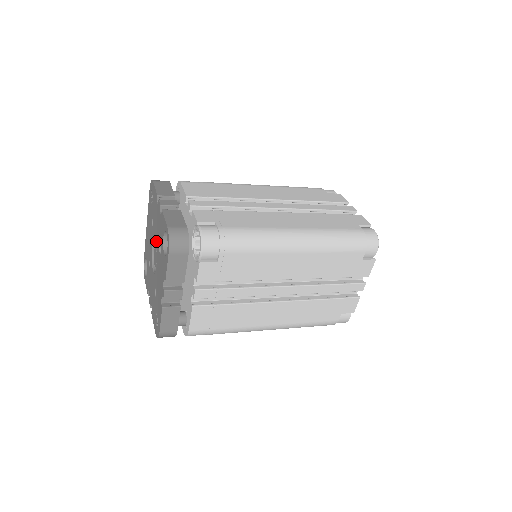
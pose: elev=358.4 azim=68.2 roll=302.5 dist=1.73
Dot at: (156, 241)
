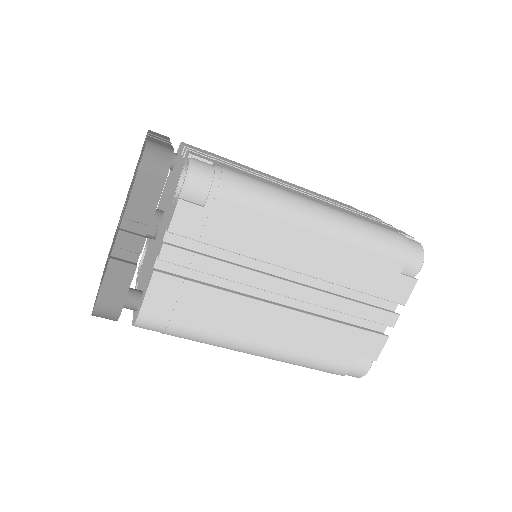
Dot at: (130, 188)
